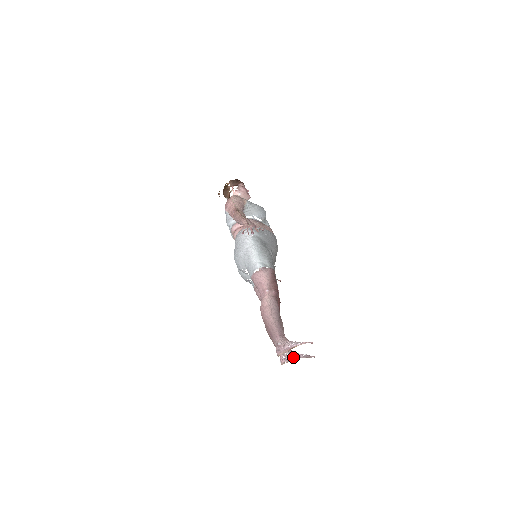
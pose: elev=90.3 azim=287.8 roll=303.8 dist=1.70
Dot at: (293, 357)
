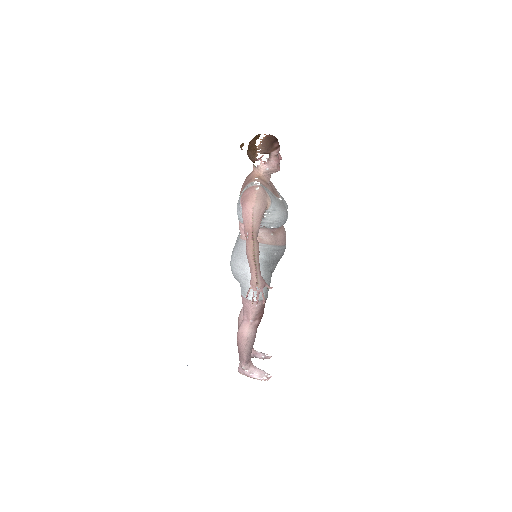
Dot at: (252, 357)
